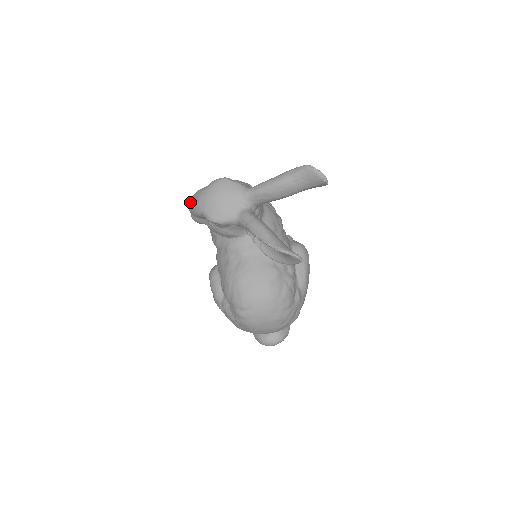
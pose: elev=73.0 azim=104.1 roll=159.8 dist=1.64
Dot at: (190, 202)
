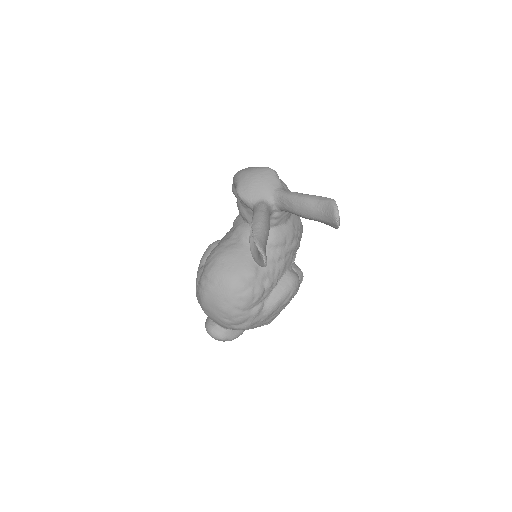
Dot at: (238, 171)
